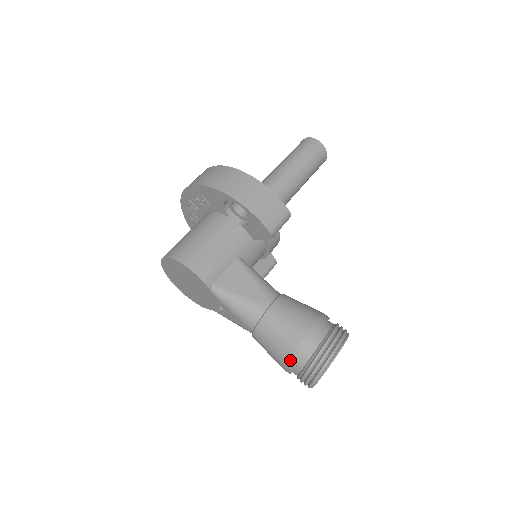
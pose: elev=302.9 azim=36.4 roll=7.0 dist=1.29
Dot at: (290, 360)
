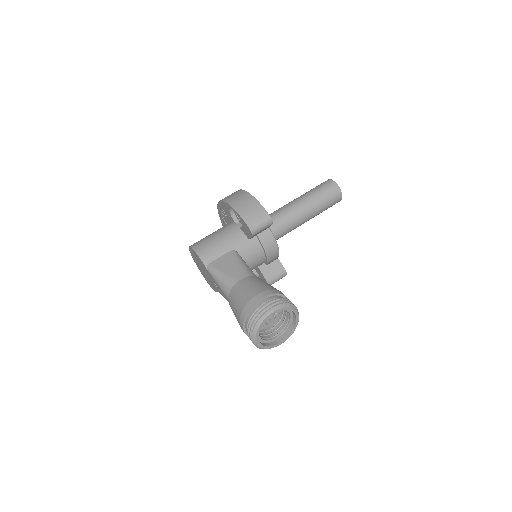
Dot at: (240, 317)
